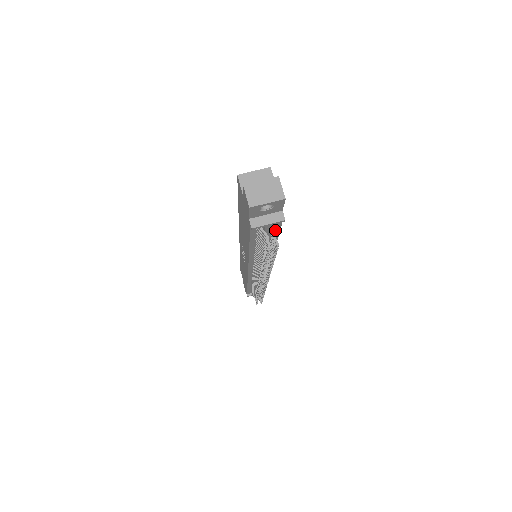
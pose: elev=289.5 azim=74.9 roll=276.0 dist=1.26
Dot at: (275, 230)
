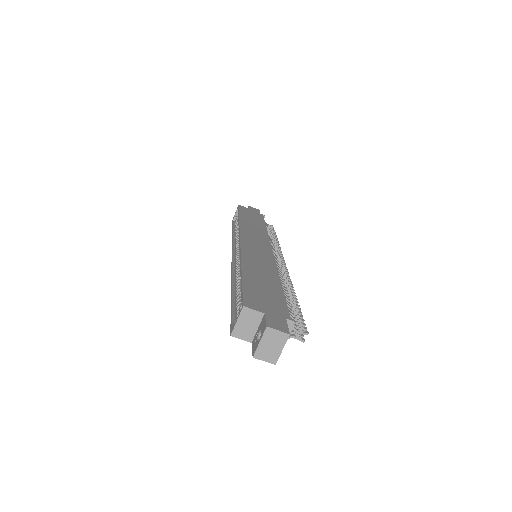
Dot at: occluded
